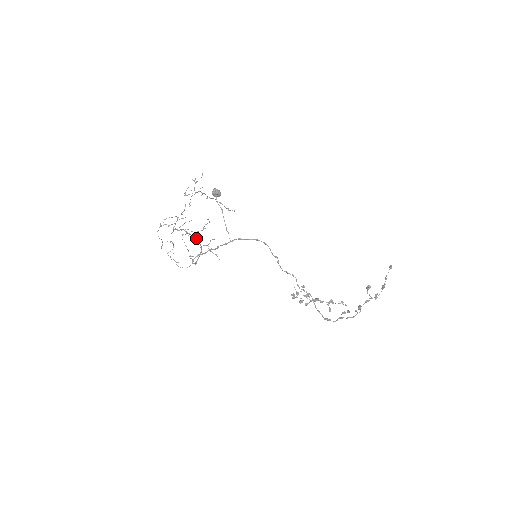
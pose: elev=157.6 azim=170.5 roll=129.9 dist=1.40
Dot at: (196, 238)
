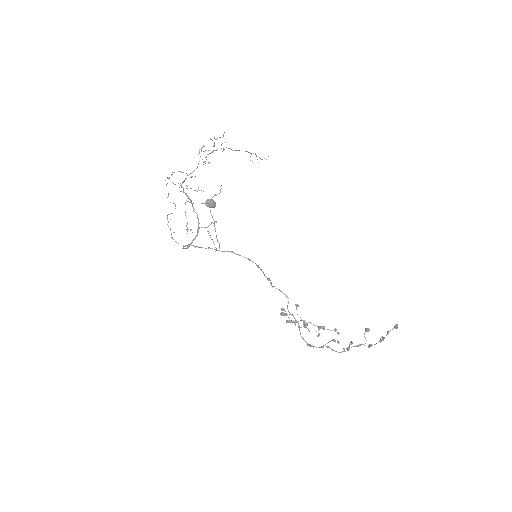
Dot at: (197, 214)
